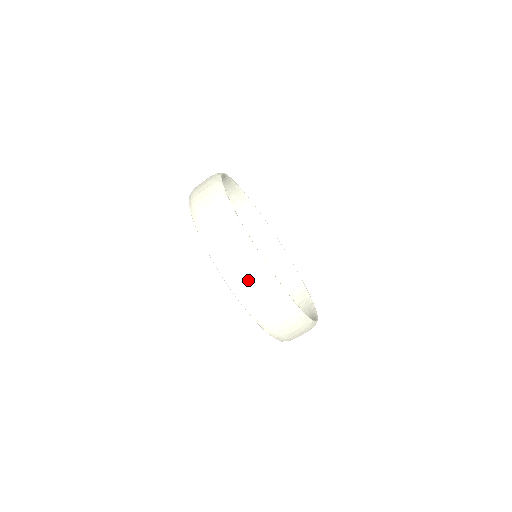
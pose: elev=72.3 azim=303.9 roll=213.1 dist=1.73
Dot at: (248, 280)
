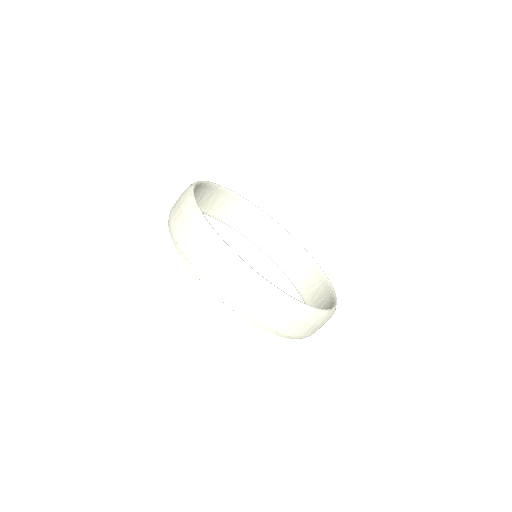
Dot at: (265, 310)
